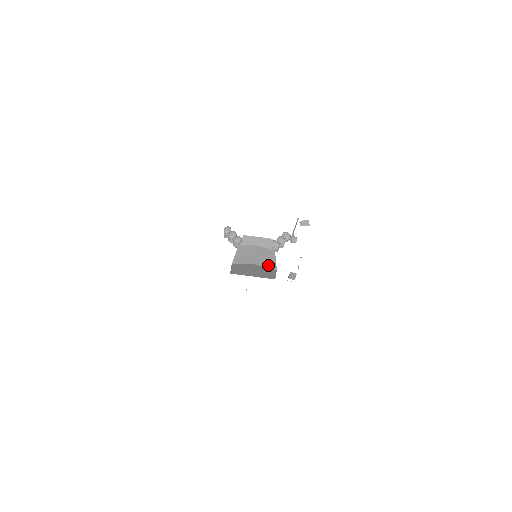
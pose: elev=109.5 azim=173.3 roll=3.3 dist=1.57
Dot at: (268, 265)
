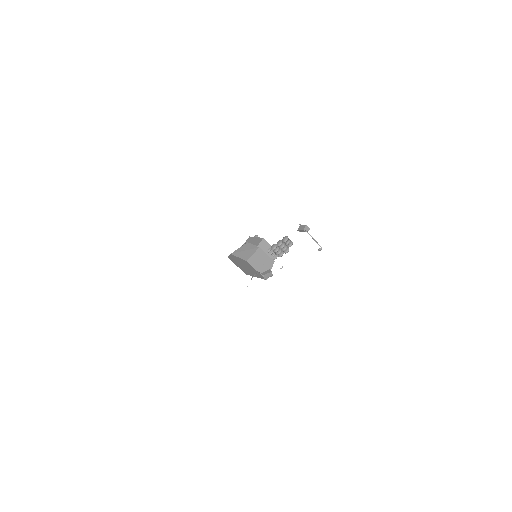
Dot at: (242, 256)
